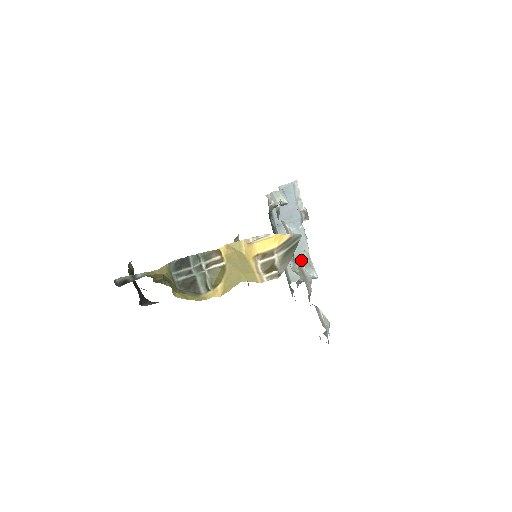
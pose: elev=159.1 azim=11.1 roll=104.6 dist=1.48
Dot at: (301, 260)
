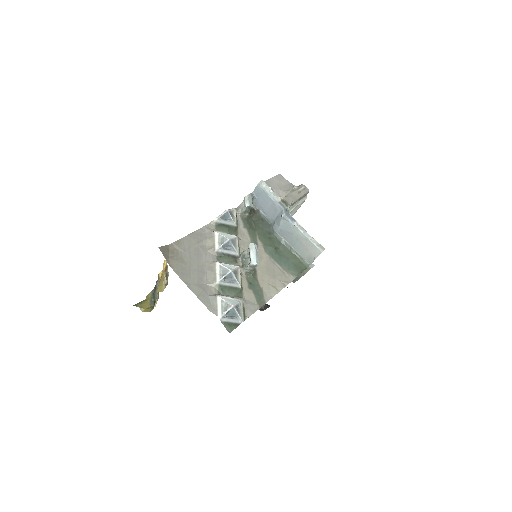
Dot at: (249, 253)
